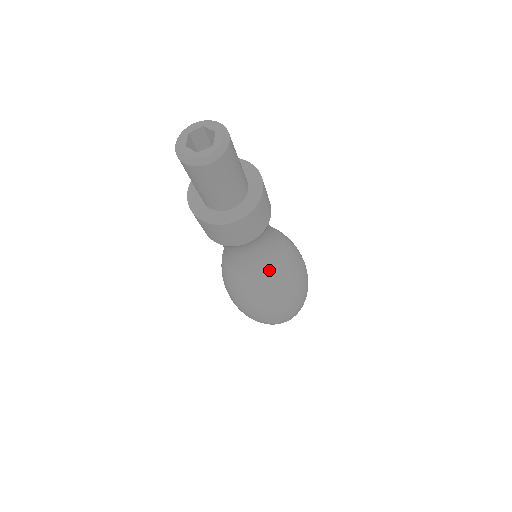
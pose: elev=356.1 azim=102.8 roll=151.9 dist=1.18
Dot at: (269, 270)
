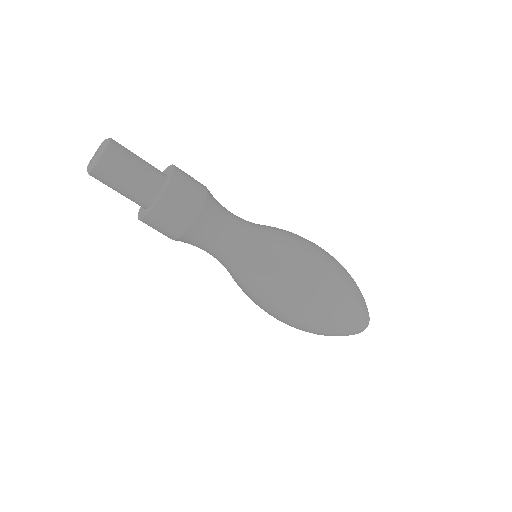
Dot at: (244, 266)
